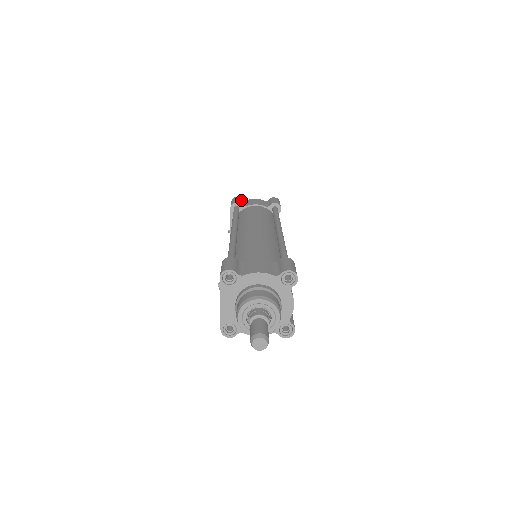
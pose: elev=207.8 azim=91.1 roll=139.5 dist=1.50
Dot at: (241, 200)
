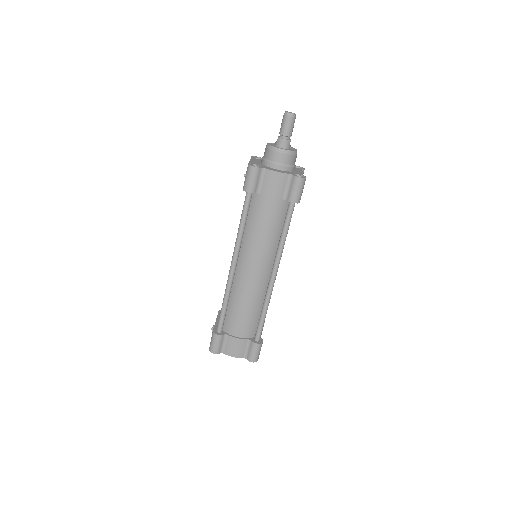
Dot at: occluded
